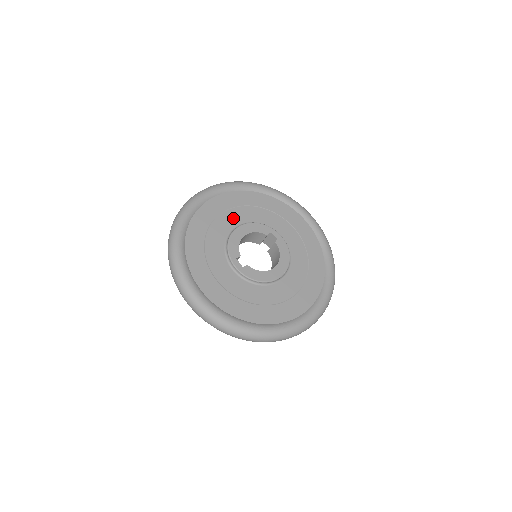
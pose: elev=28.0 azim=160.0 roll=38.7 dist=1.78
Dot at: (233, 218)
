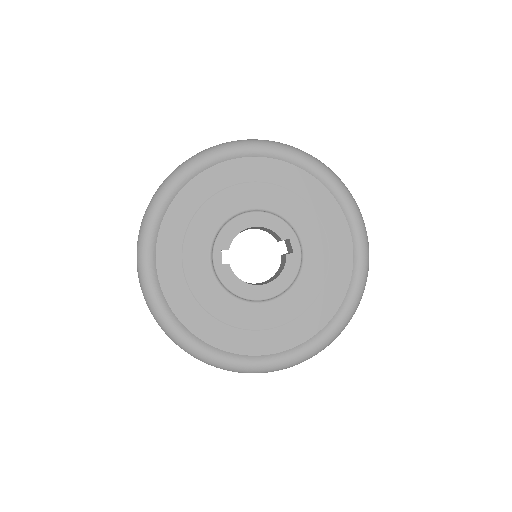
Dot at: (256, 196)
